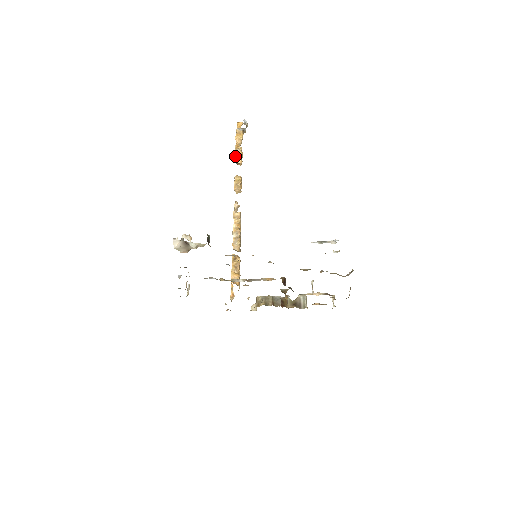
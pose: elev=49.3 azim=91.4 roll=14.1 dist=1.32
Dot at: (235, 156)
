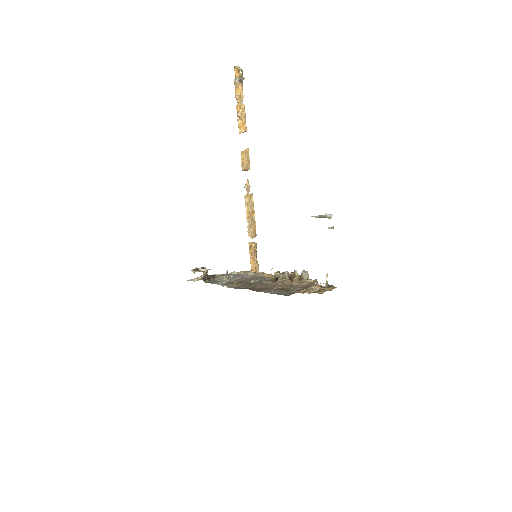
Dot at: occluded
